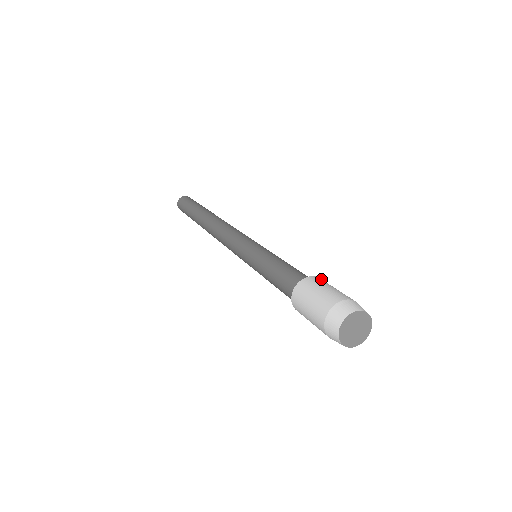
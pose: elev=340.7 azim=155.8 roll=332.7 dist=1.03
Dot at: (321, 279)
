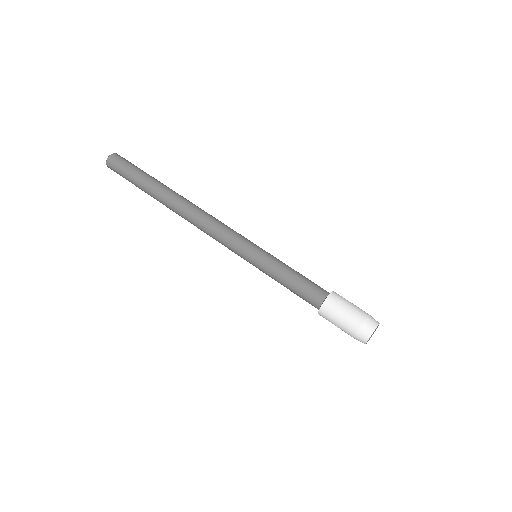
Dot at: (332, 297)
